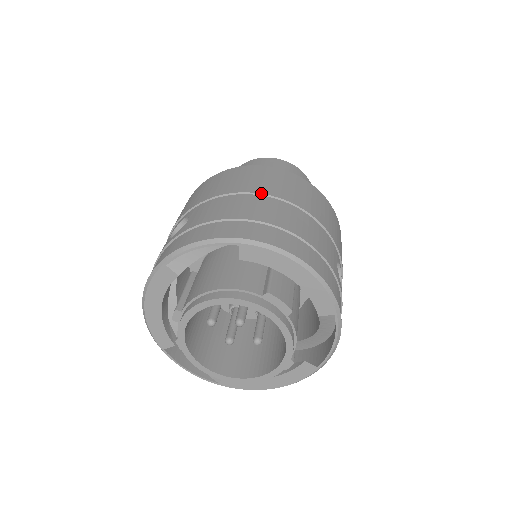
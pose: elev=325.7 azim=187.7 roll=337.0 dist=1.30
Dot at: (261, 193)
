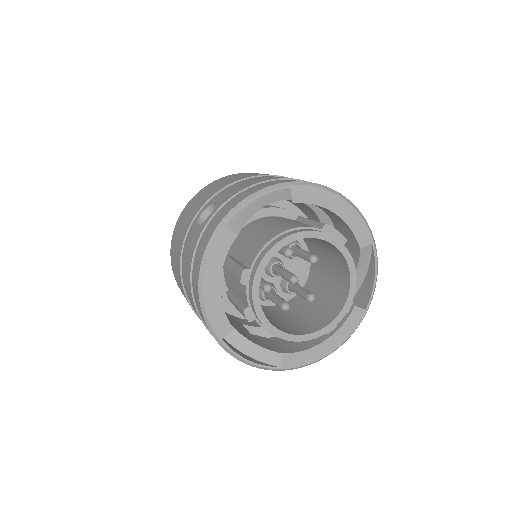
Dot at: occluded
